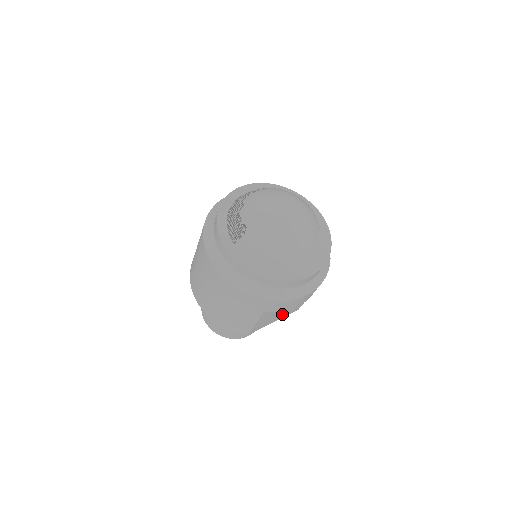
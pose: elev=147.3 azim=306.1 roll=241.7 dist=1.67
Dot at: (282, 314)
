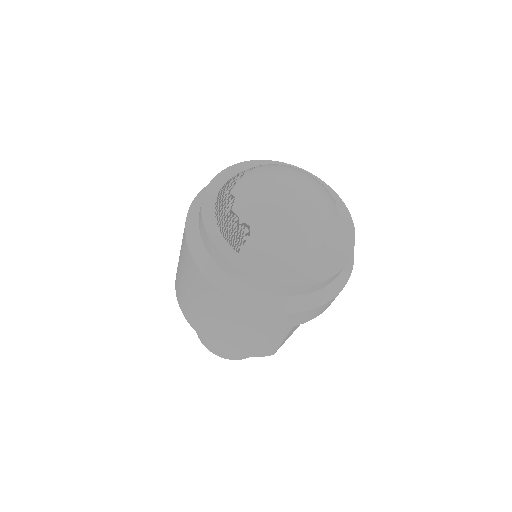
Dot at: occluded
